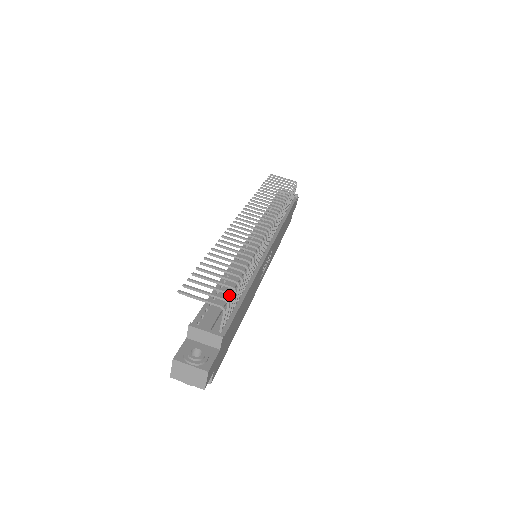
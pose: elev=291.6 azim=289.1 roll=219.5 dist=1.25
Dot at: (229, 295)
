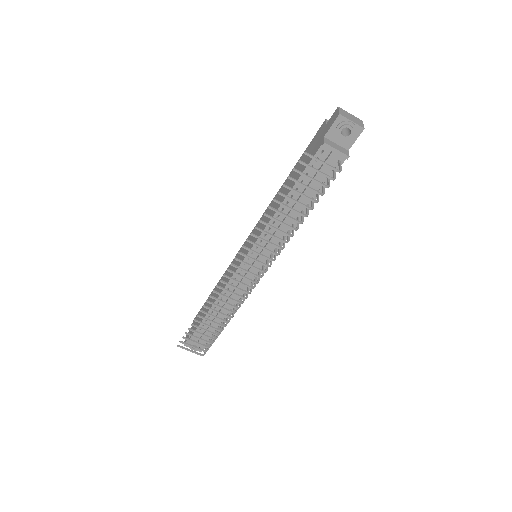
Dot at: (208, 347)
